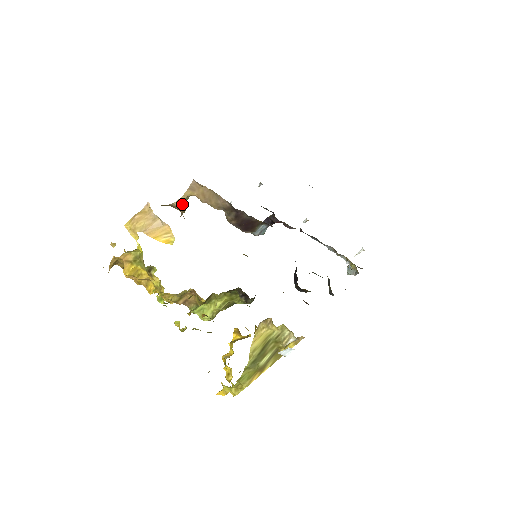
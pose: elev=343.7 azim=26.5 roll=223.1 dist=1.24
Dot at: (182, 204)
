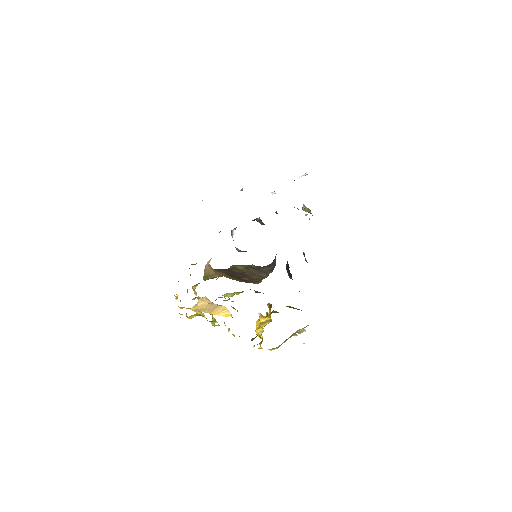
Dot at: occluded
